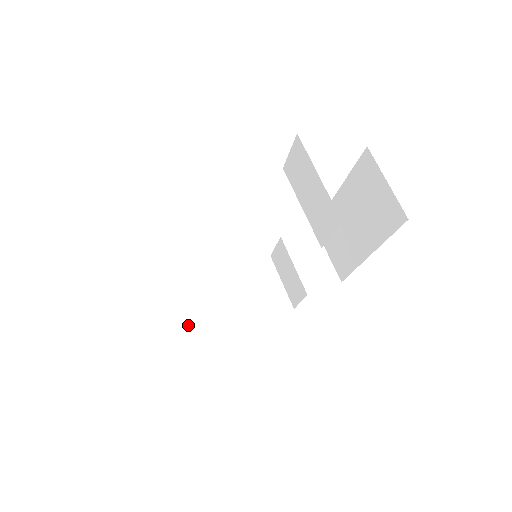
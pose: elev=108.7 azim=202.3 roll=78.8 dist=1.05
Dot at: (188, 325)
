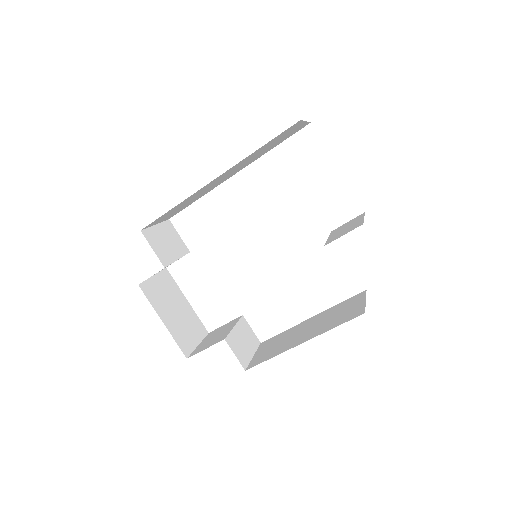
Dot at: (159, 245)
